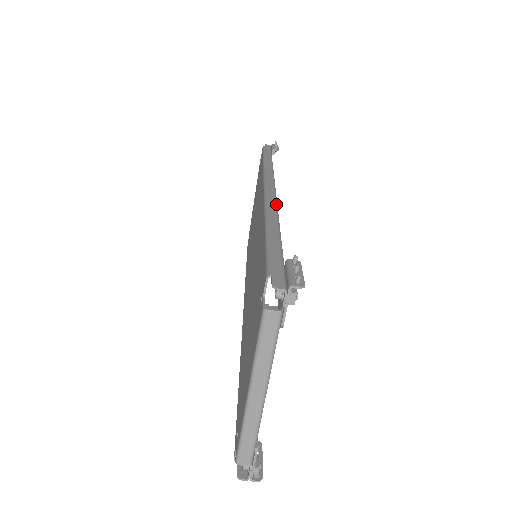
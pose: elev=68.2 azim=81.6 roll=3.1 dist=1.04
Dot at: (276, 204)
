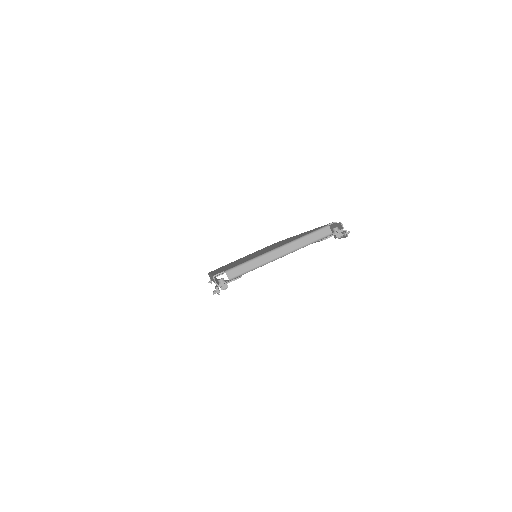
Dot at: occluded
